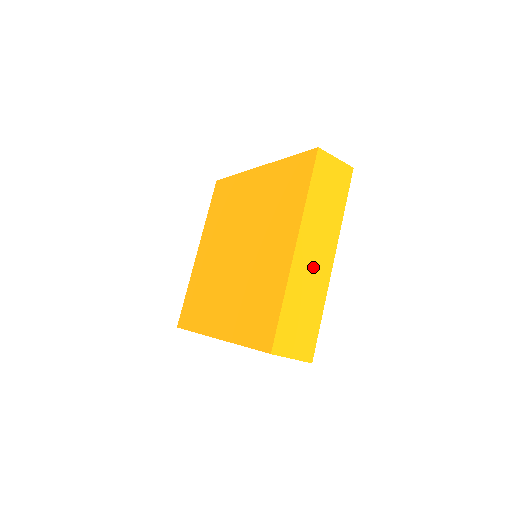
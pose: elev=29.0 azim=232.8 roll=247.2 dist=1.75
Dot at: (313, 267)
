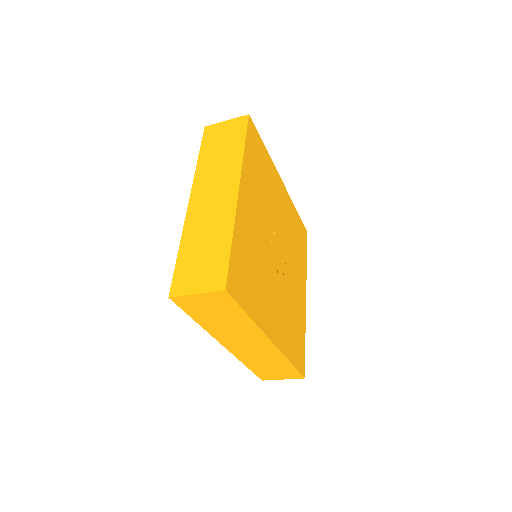
Dot at: (213, 206)
